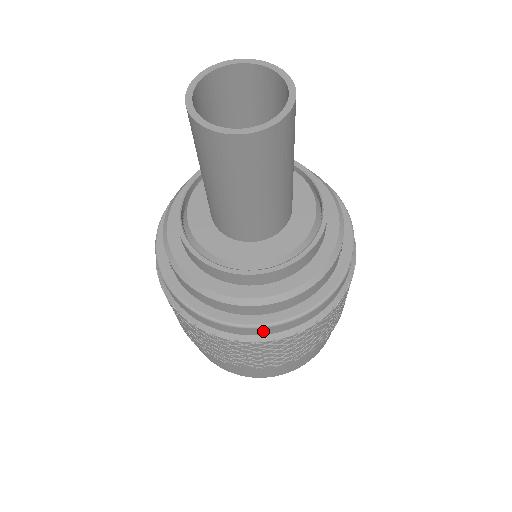
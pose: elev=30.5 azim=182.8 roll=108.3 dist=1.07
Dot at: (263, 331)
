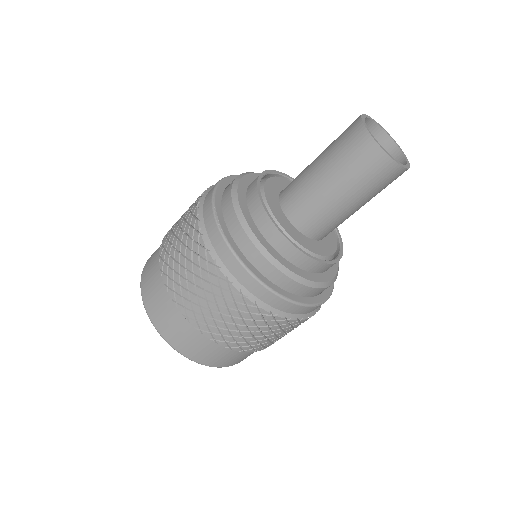
Dot at: (243, 277)
